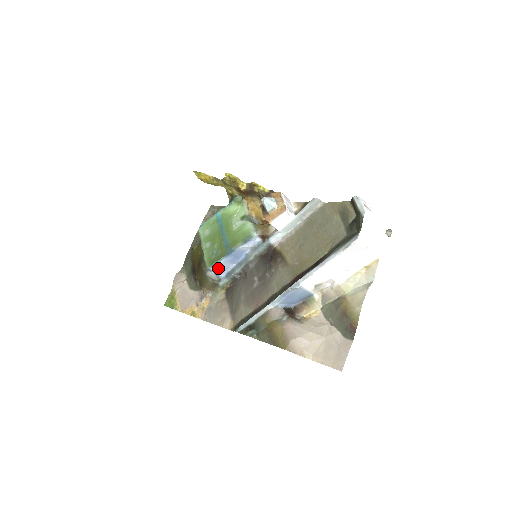
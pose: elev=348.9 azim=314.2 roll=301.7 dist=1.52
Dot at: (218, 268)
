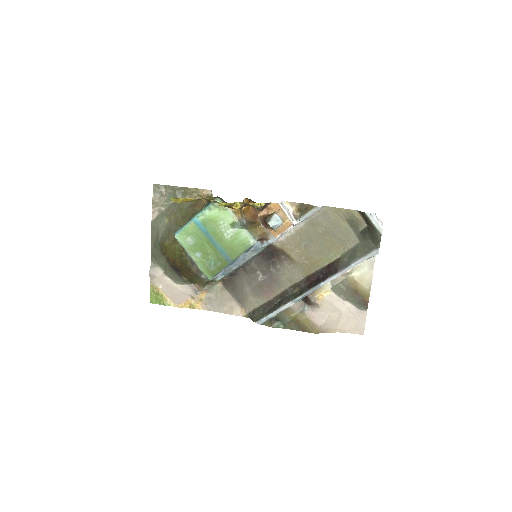
Dot at: (218, 274)
